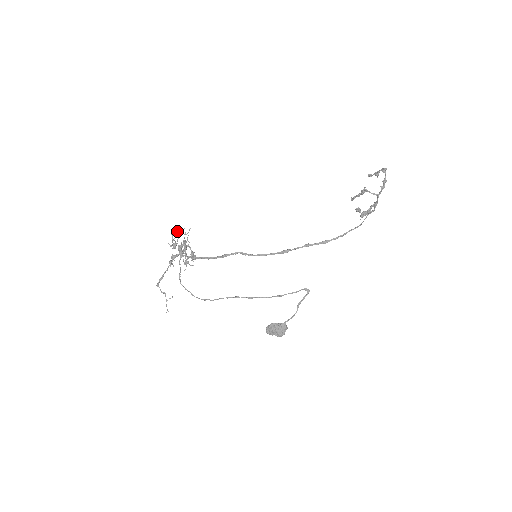
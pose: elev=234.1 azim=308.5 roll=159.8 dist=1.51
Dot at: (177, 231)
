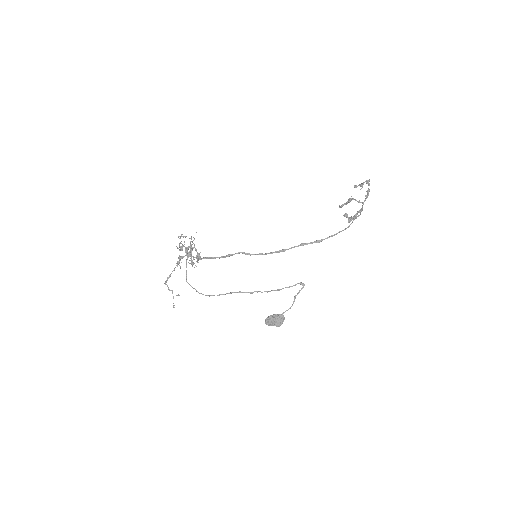
Dot at: occluded
